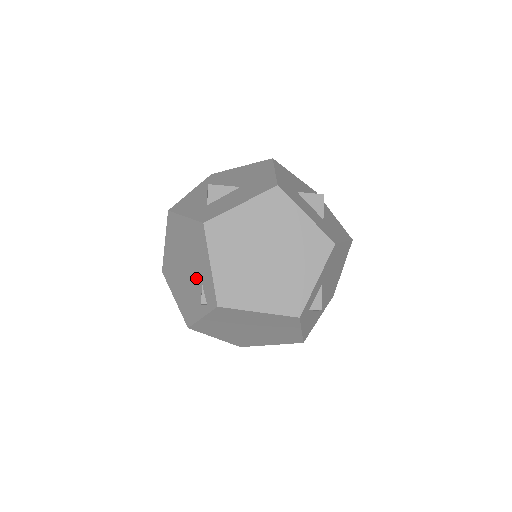
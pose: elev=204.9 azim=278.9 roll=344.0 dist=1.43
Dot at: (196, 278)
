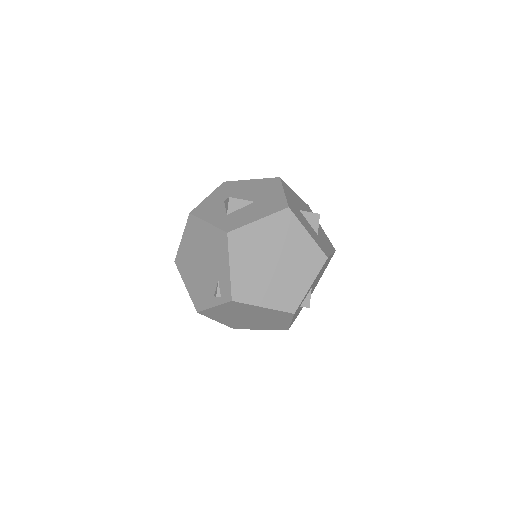
Dot at: (212, 274)
